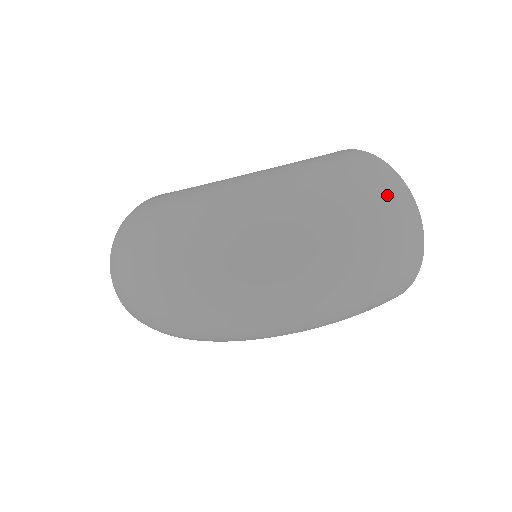
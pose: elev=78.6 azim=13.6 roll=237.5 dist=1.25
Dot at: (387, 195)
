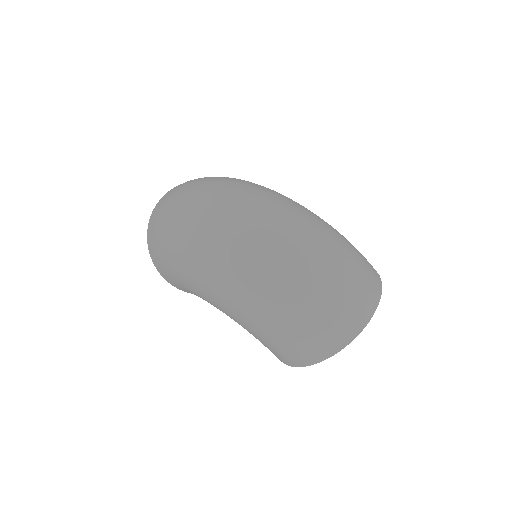
Dot at: (367, 278)
